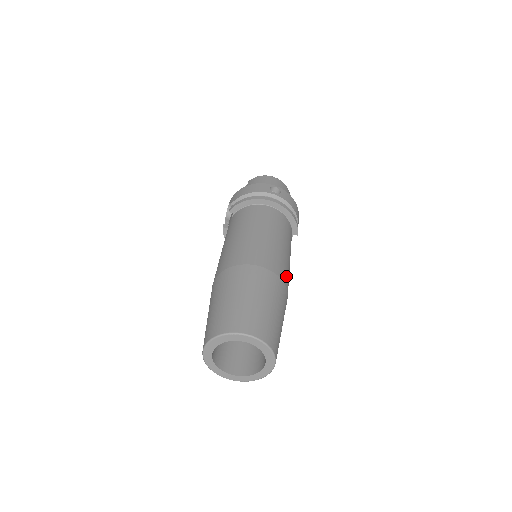
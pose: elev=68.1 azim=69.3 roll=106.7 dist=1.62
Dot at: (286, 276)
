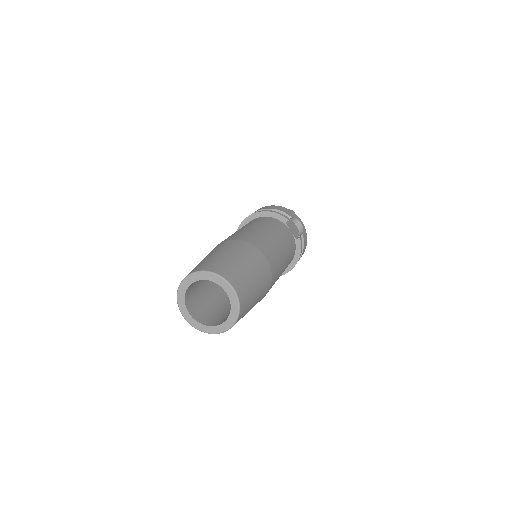
Dot at: (250, 238)
